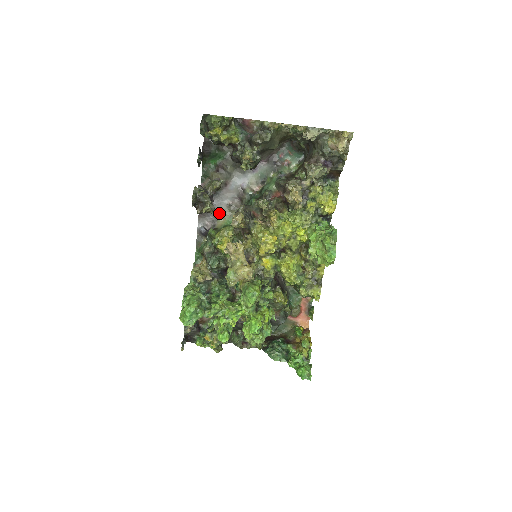
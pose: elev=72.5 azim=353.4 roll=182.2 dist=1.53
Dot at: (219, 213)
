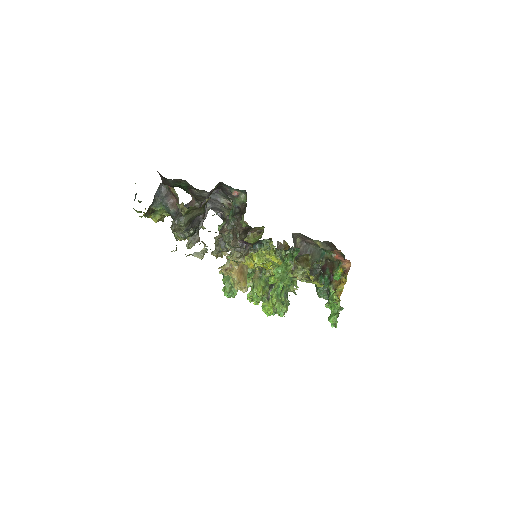
Dot at: (220, 209)
